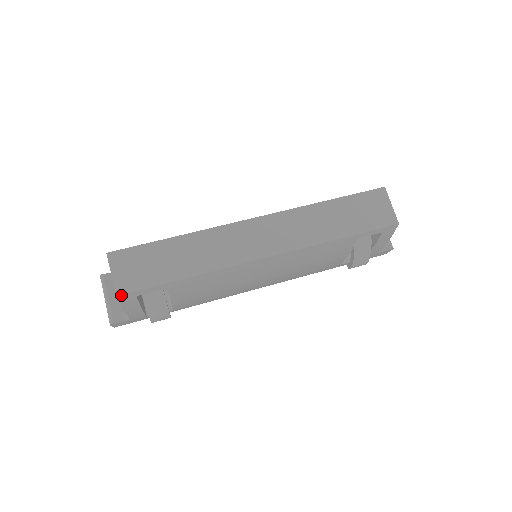
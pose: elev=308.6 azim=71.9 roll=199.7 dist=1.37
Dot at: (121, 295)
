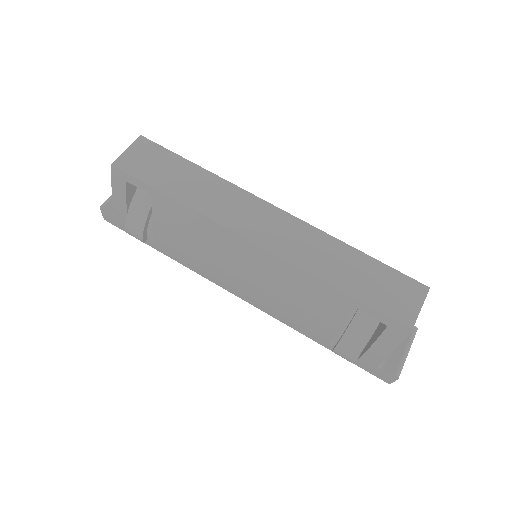
Dot at: (115, 167)
